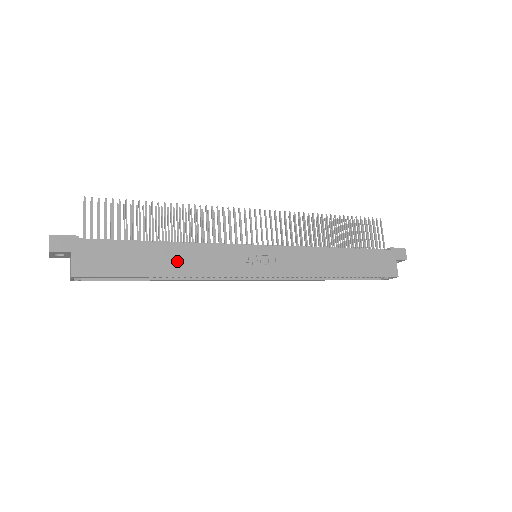
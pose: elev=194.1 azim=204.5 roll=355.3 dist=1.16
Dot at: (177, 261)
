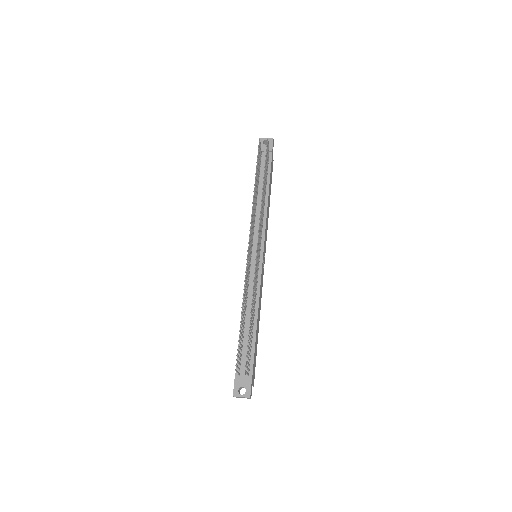
Dot at: occluded
